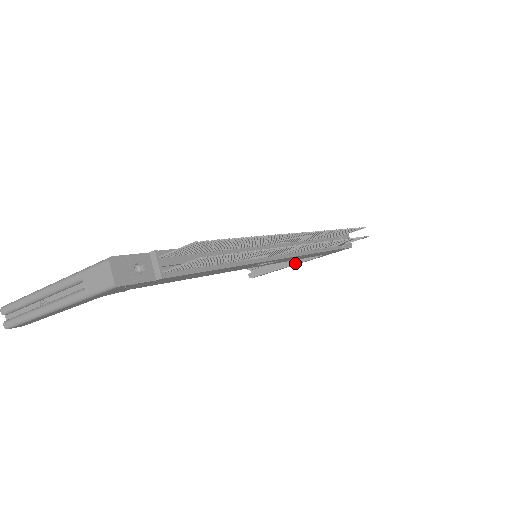
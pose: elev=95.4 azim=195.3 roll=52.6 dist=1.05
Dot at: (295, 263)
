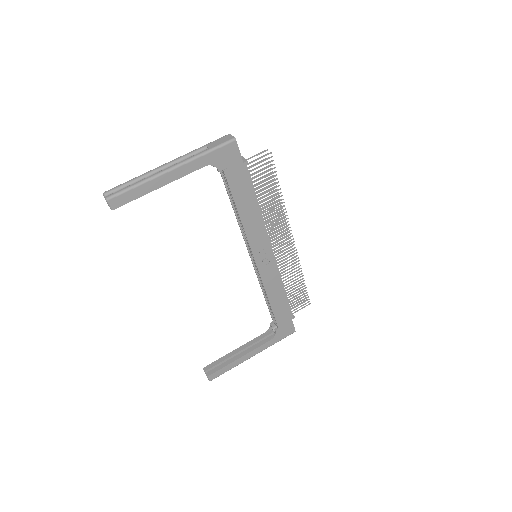
Dot at: (252, 350)
